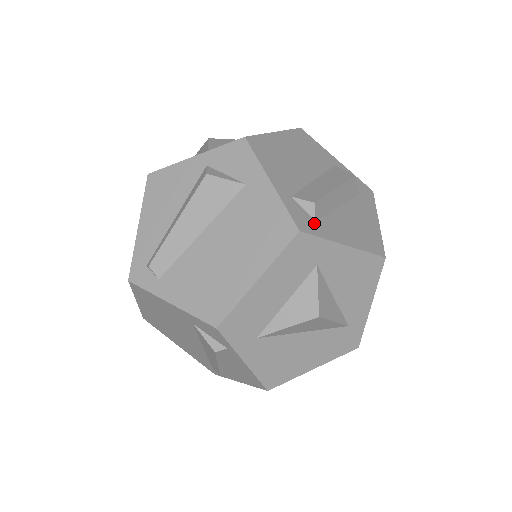
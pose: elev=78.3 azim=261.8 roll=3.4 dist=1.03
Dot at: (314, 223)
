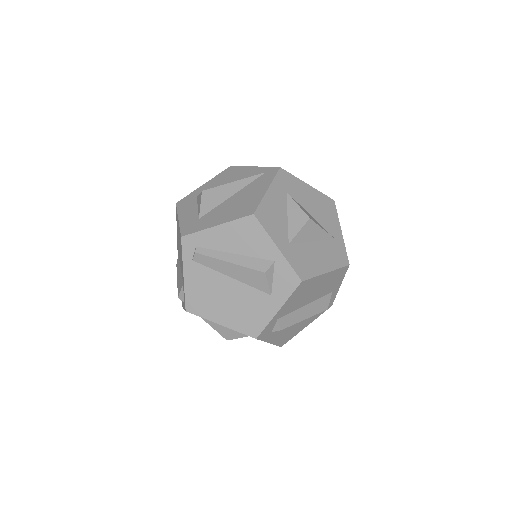
Dot at: (269, 333)
